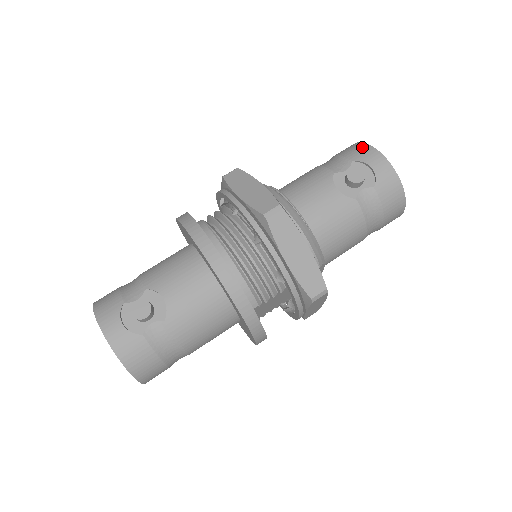
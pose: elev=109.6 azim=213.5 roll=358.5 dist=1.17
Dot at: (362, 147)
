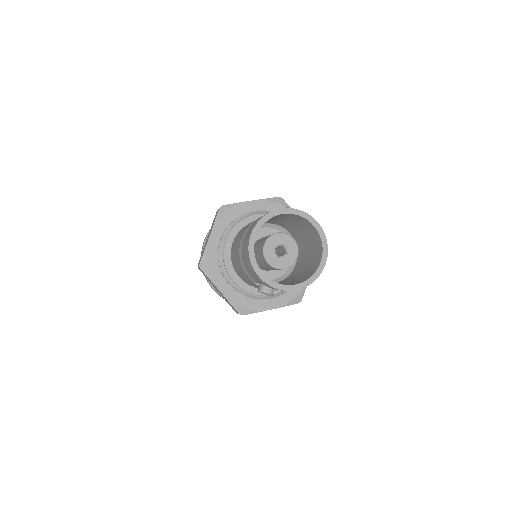
Dot at: (254, 274)
